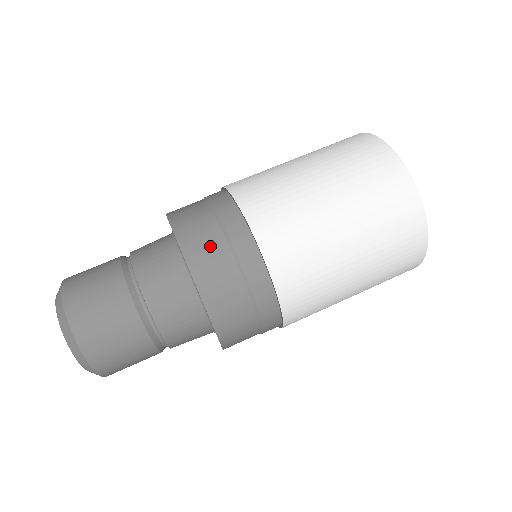
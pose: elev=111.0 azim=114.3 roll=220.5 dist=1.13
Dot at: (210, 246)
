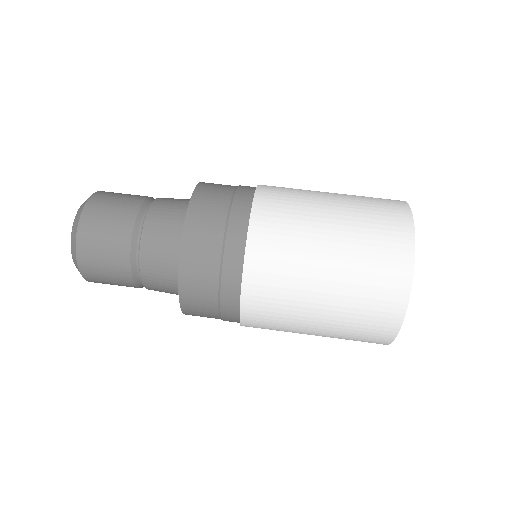
Dot at: (205, 259)
